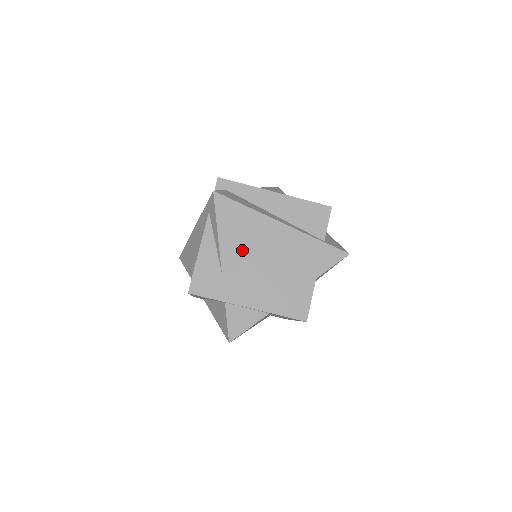
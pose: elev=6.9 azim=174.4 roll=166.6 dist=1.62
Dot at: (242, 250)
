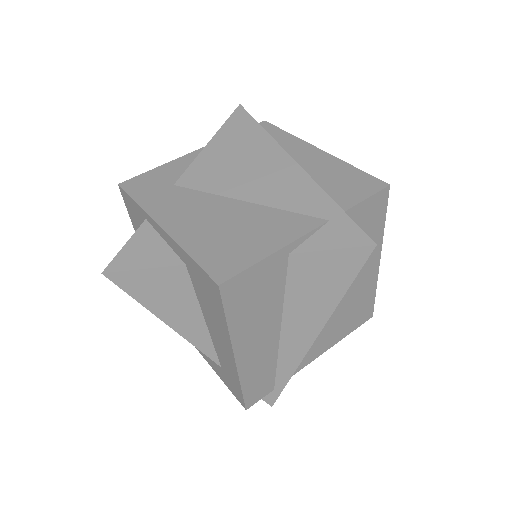
Dot at: (220, 170)
